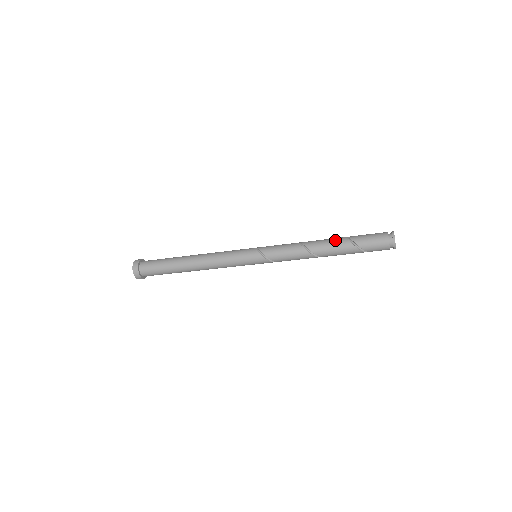
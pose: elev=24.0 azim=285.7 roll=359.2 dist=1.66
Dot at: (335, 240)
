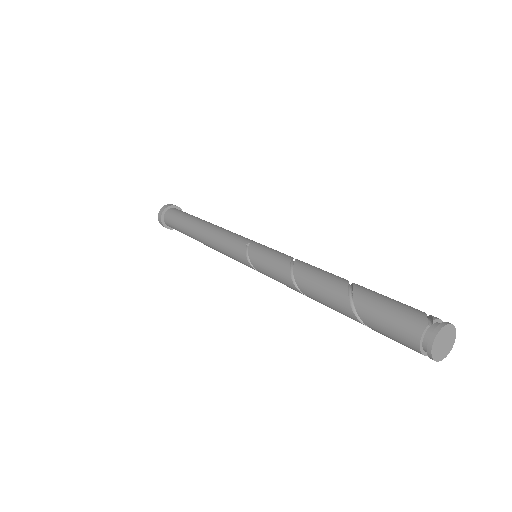
Dot at: (335, 301)
